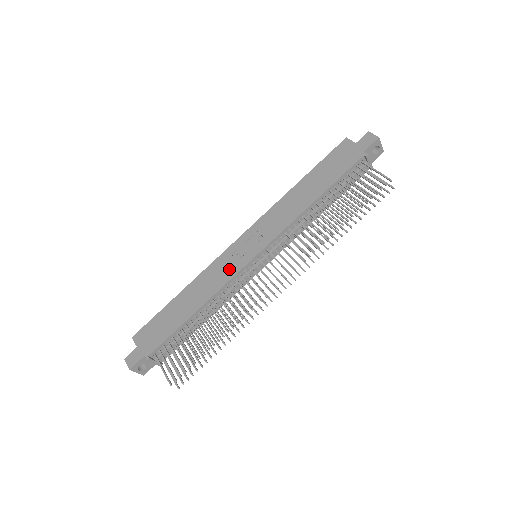
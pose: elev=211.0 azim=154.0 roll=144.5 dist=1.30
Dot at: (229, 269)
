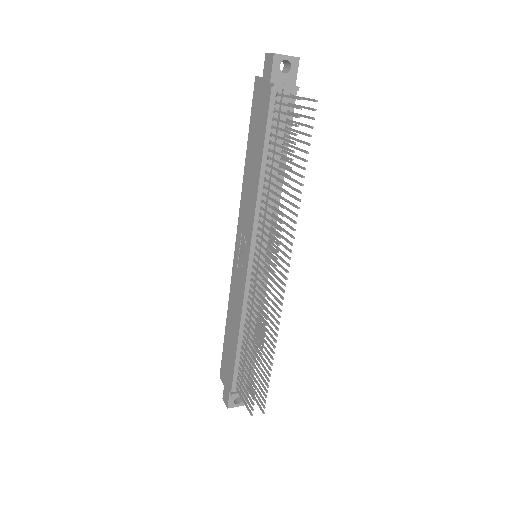
Dot at: (240, 284)
